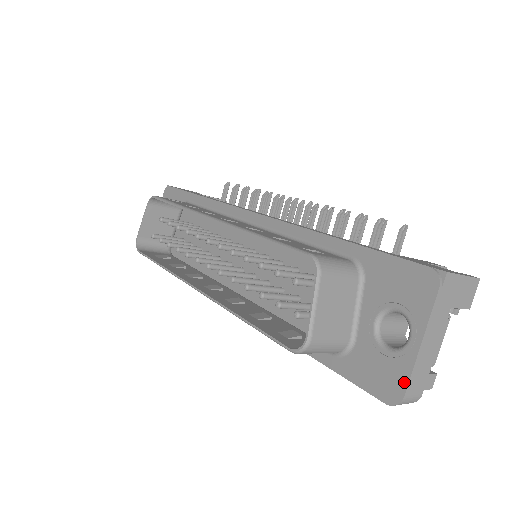
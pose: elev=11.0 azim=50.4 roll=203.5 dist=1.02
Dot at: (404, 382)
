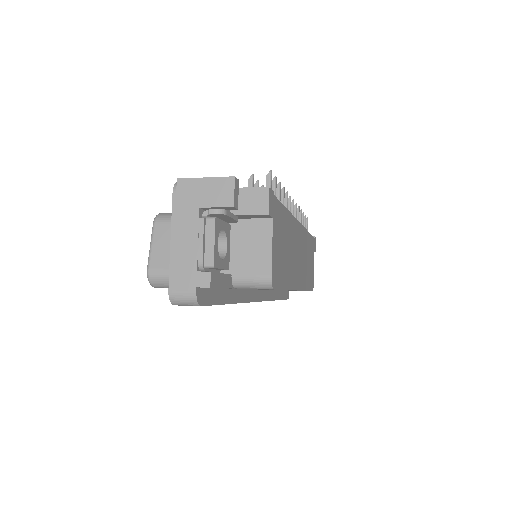
Dot at: (170, 279)
